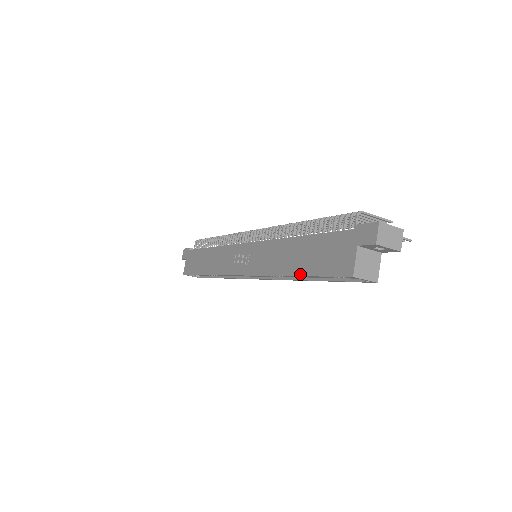
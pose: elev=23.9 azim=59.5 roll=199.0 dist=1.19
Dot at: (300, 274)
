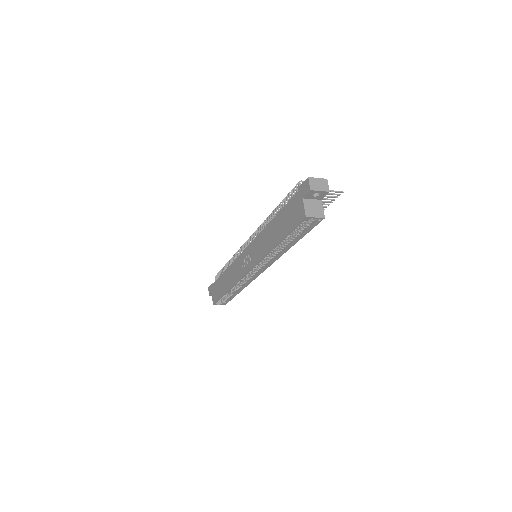
Dot at: (280, 239)
